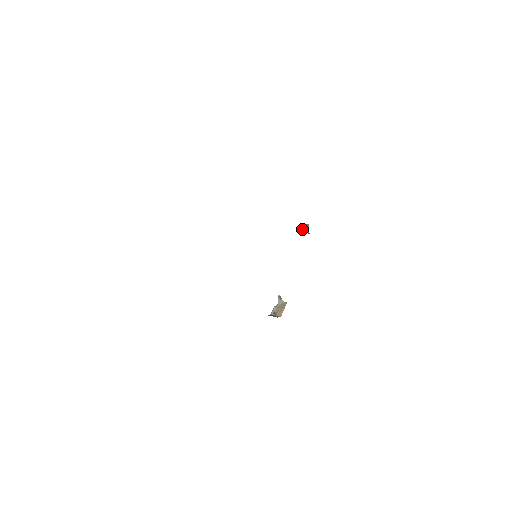
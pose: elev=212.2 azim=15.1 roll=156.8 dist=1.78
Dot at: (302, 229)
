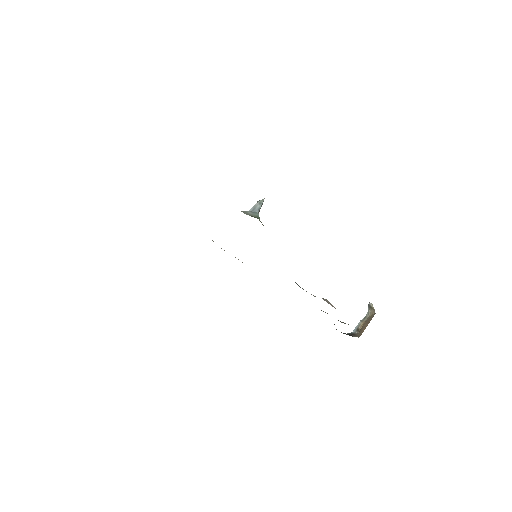
Dot at: occluded
